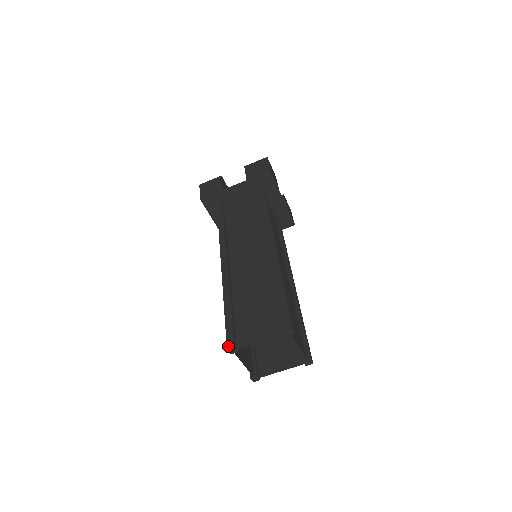
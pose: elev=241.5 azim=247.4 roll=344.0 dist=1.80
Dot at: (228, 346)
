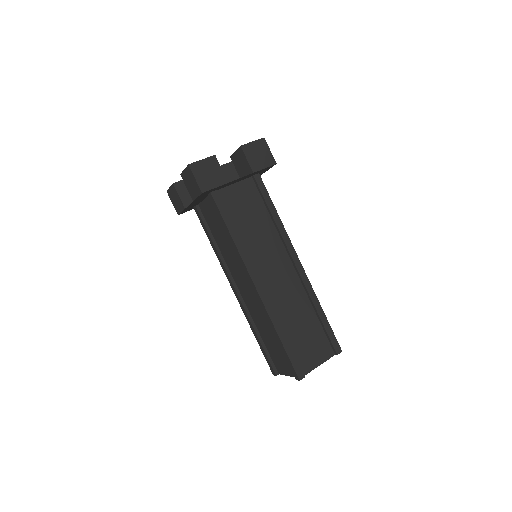
Dot at: (272, 373)
